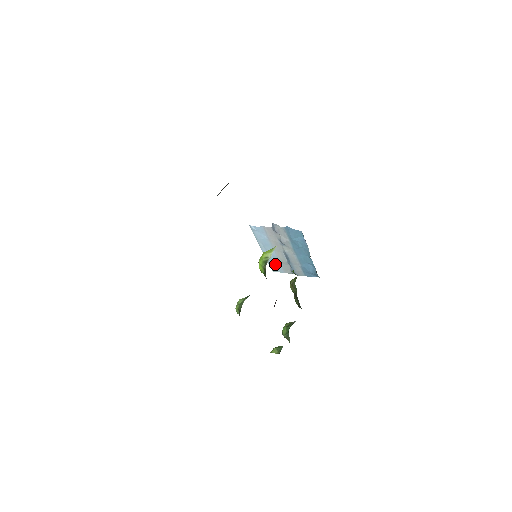
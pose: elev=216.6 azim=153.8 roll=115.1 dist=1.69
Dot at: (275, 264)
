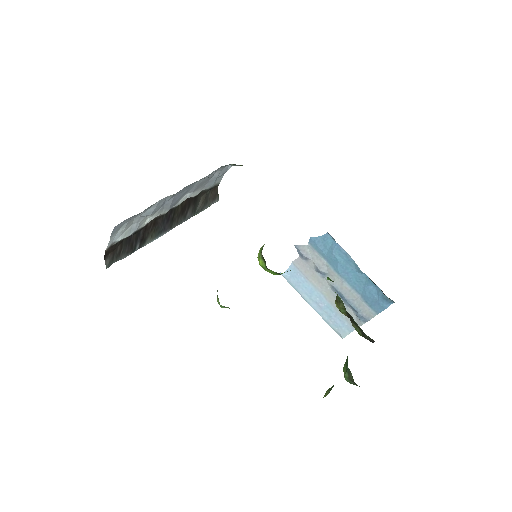
Dot at: (337, 321)
